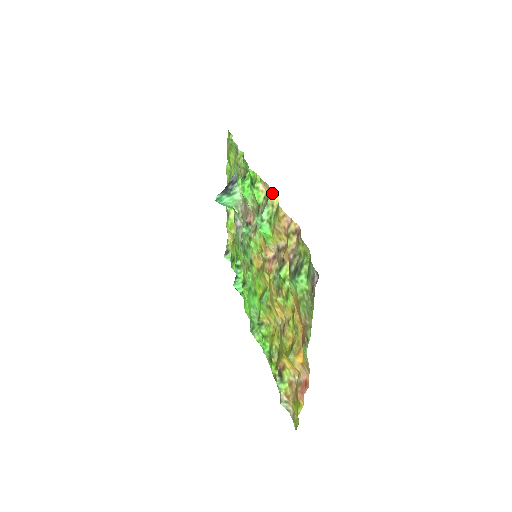
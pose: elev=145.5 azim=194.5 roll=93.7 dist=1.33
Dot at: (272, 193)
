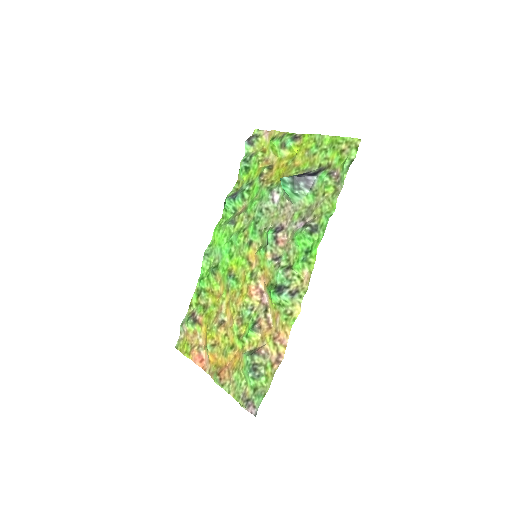
Dot at: occluded
